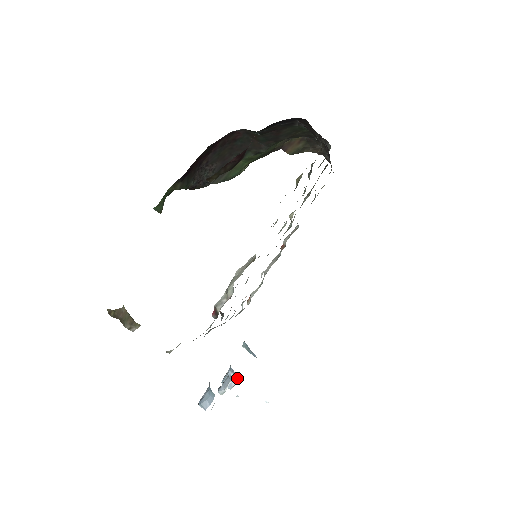
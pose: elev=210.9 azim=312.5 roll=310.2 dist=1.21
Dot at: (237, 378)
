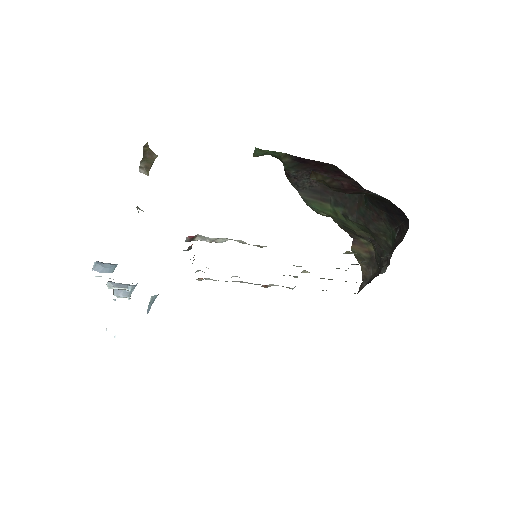
Dot at: (128, 296)
